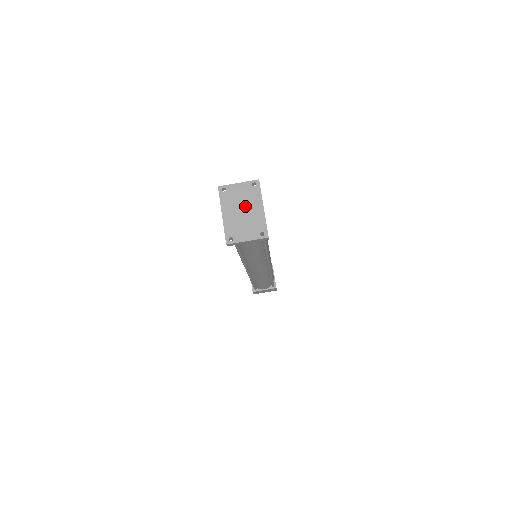
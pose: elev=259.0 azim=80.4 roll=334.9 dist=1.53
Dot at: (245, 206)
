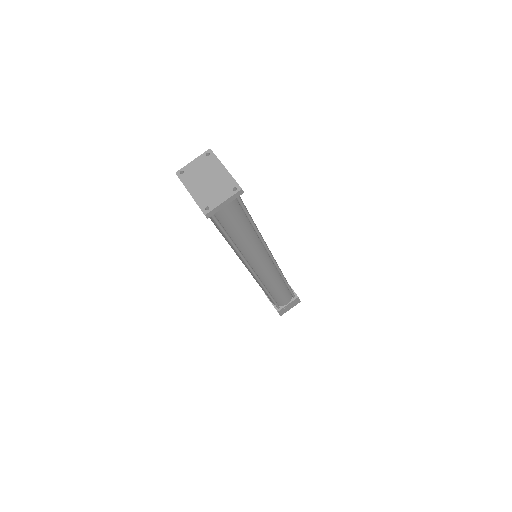
Dot at: (207, 175)
